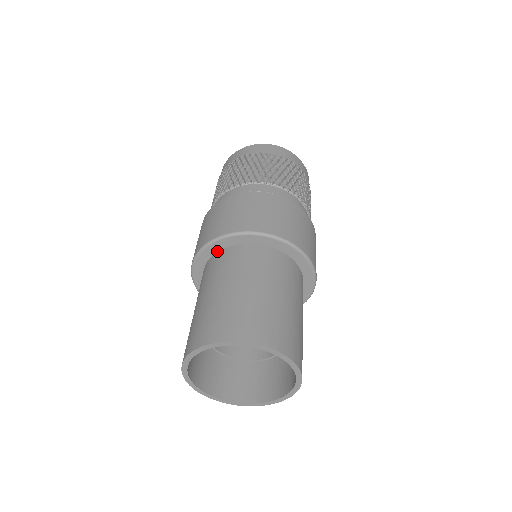
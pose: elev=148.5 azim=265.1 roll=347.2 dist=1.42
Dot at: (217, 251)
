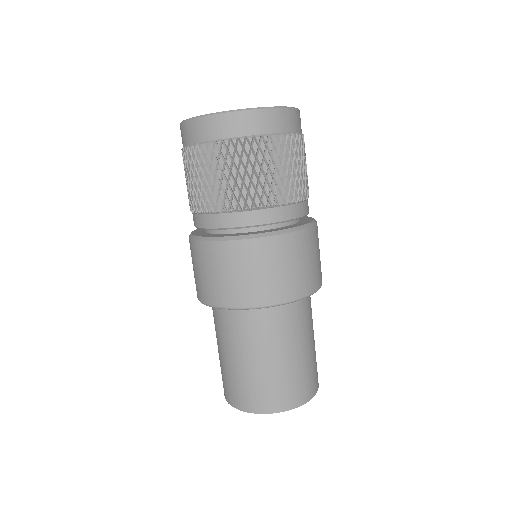
Dot at: occluded
